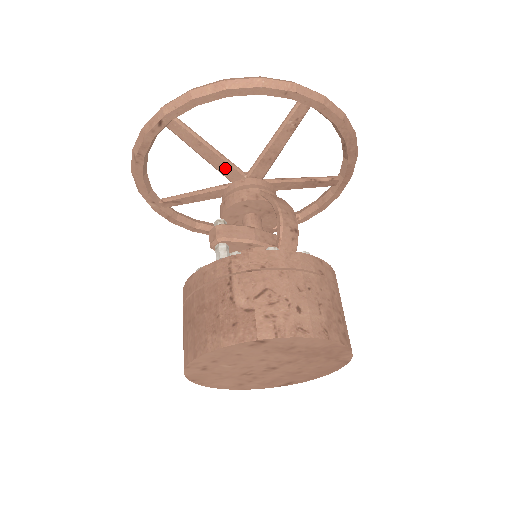
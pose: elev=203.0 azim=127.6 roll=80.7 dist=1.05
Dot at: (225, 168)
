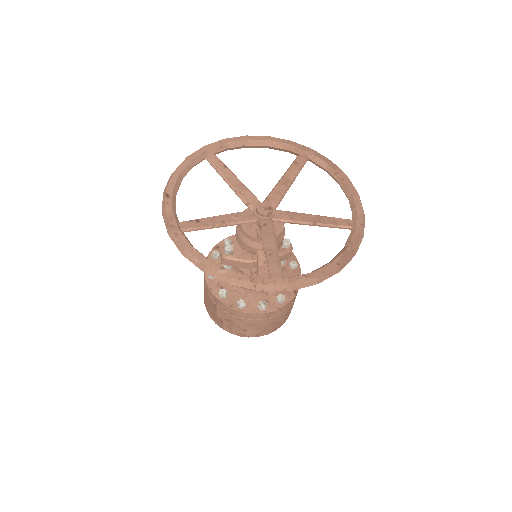
Dot at: occluded
